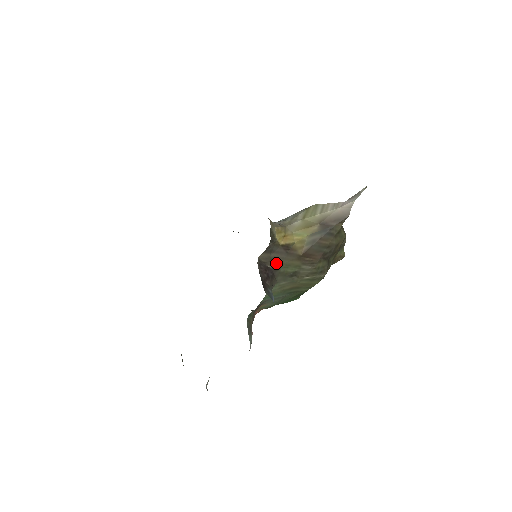
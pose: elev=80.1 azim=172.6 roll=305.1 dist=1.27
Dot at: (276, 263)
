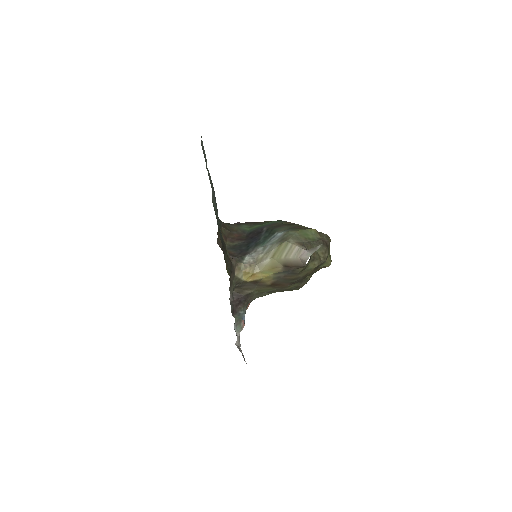
Dot at: (248, 291)
